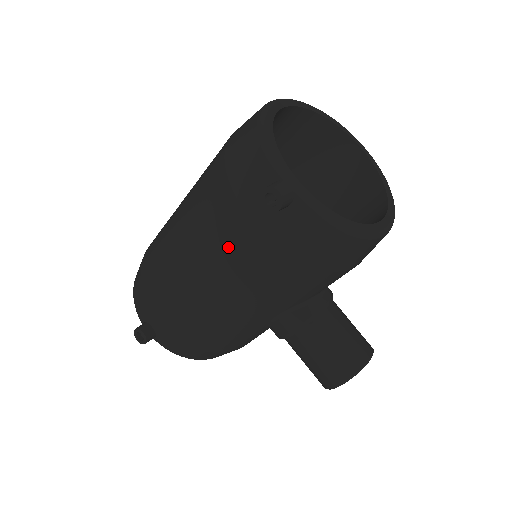
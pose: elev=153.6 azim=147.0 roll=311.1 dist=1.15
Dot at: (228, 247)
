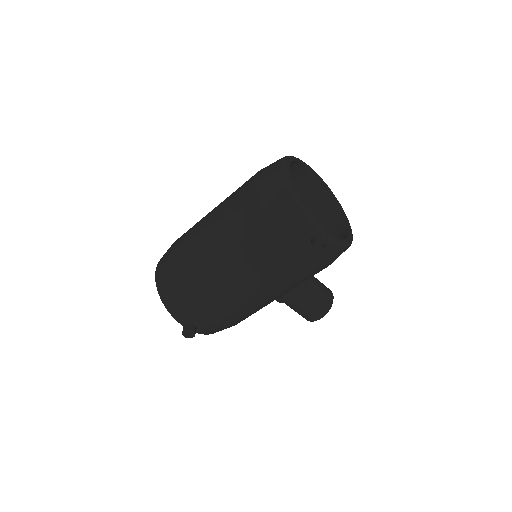
Dot at: (277, 270)
